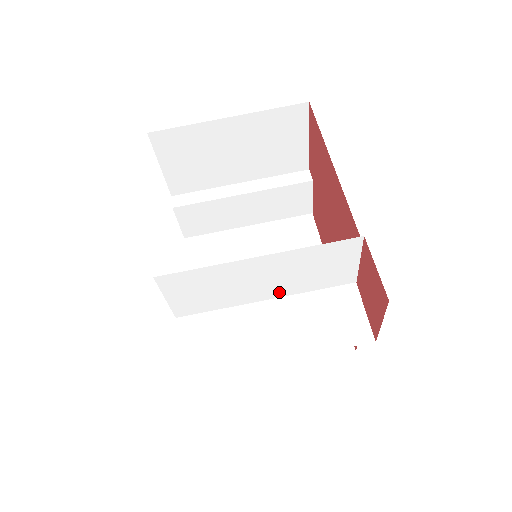
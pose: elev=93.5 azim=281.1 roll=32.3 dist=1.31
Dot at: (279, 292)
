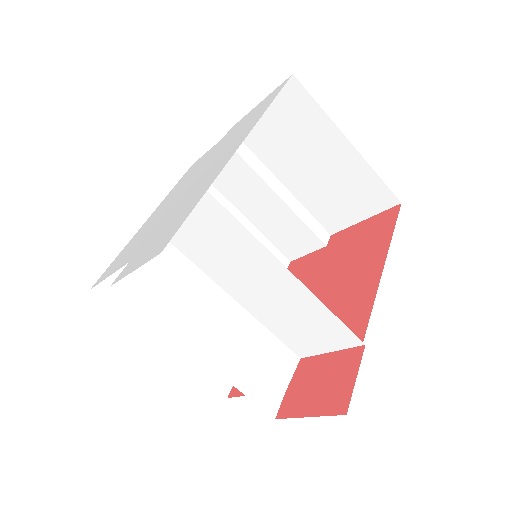
Dot at: (251, 305)
